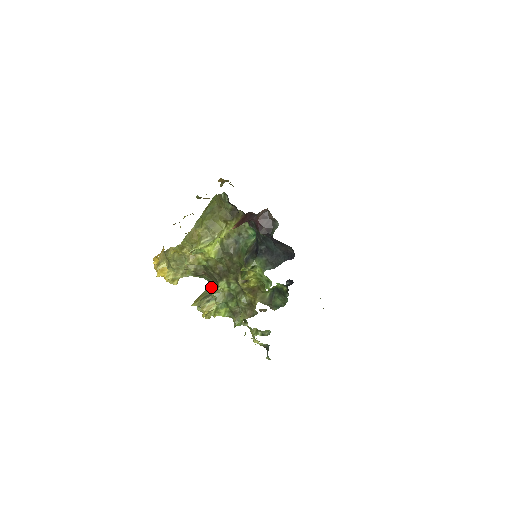
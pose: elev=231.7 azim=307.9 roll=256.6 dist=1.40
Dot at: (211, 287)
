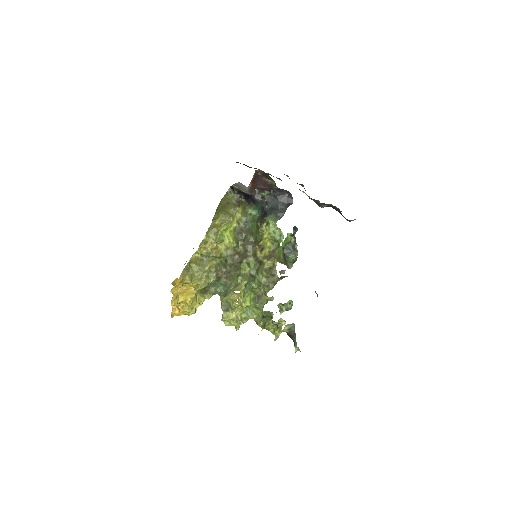
Dot at: (231, 286)
